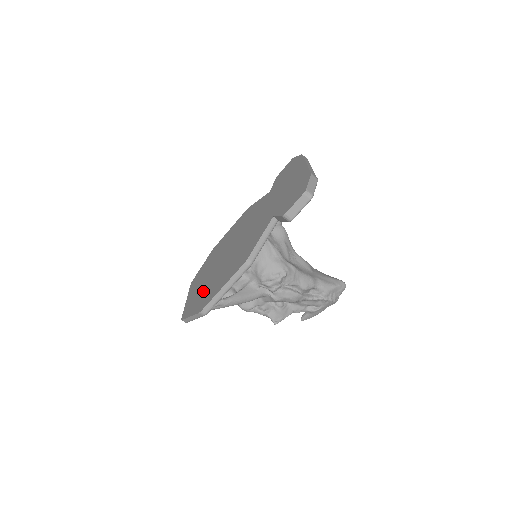
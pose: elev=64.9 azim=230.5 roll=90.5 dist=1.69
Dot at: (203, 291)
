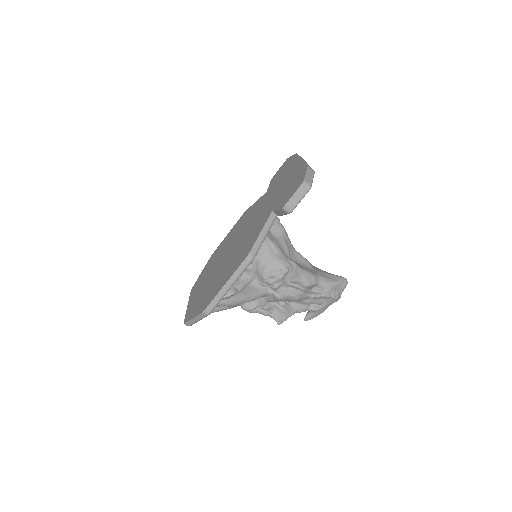
Dot at: (204, 293)
